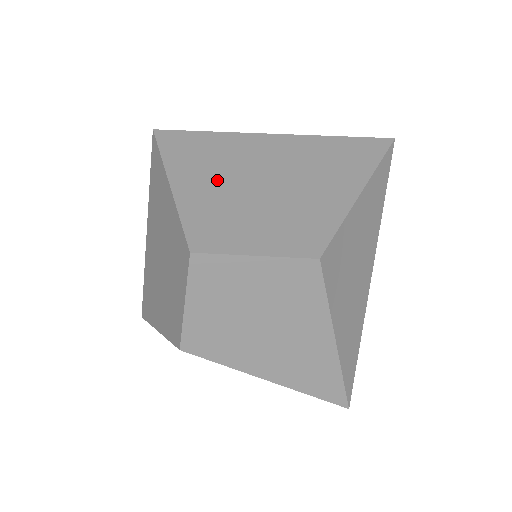
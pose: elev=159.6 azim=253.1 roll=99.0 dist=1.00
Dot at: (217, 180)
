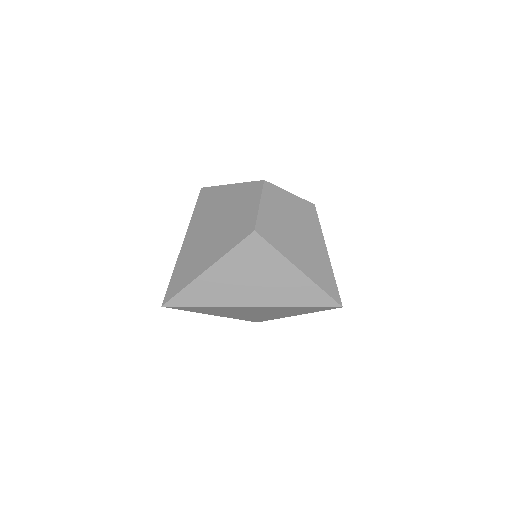
Dot at: occluded
